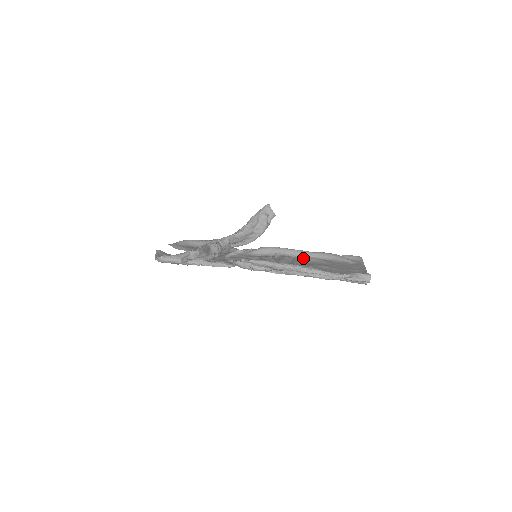
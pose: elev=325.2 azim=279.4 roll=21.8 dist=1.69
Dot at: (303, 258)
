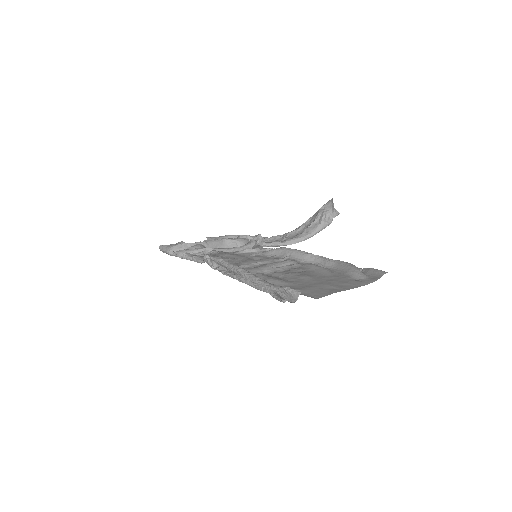
Dot at: (307, 265)
